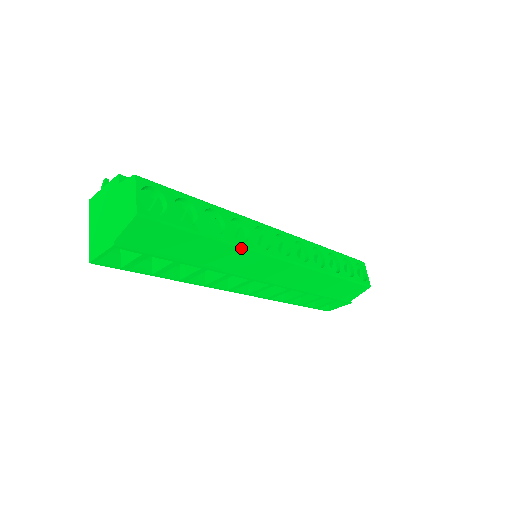
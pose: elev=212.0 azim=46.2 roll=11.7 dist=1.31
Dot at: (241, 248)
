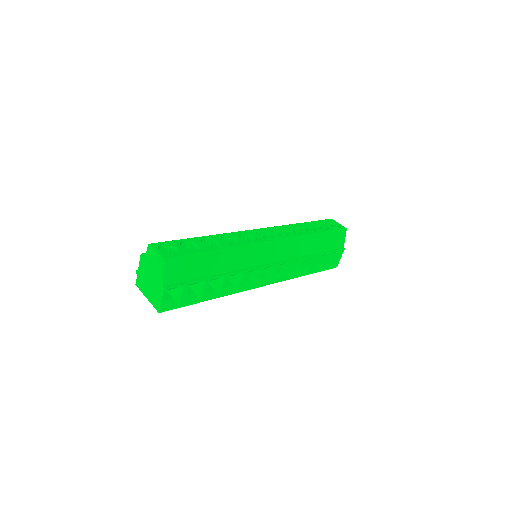
Dot at: (238, 248)
